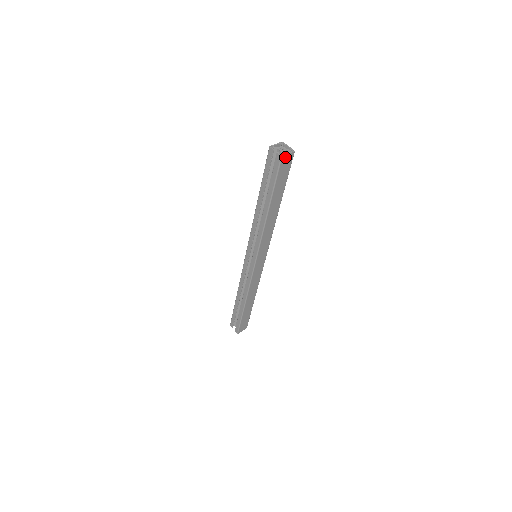
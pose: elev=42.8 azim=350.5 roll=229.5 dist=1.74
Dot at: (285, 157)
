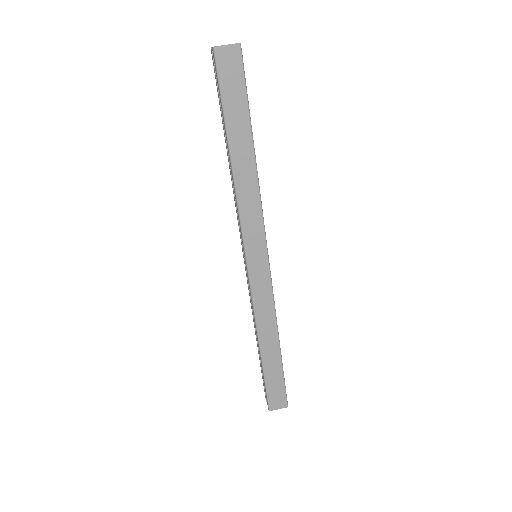
Dot at: (222, 50)
